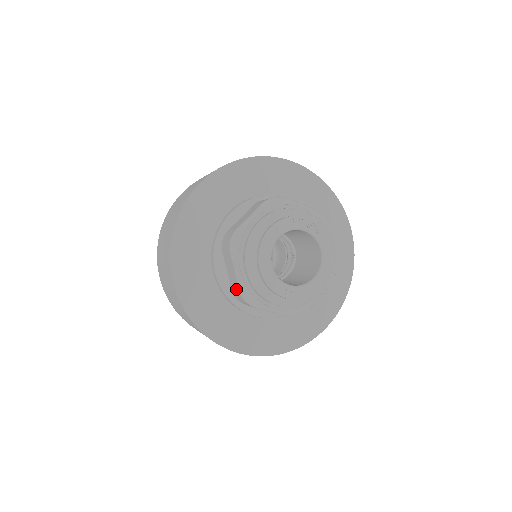
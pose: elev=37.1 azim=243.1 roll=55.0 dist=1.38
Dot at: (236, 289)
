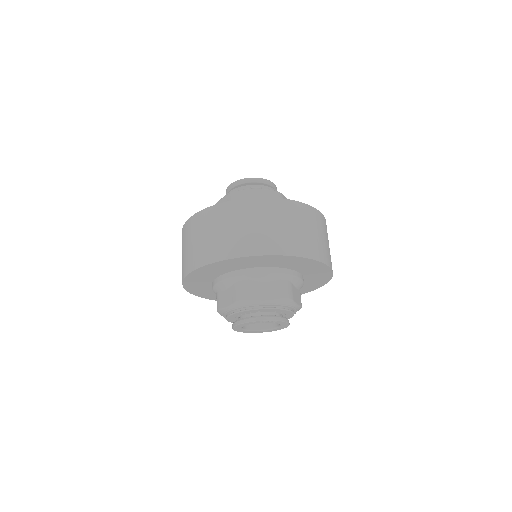
Dot at: occluded
